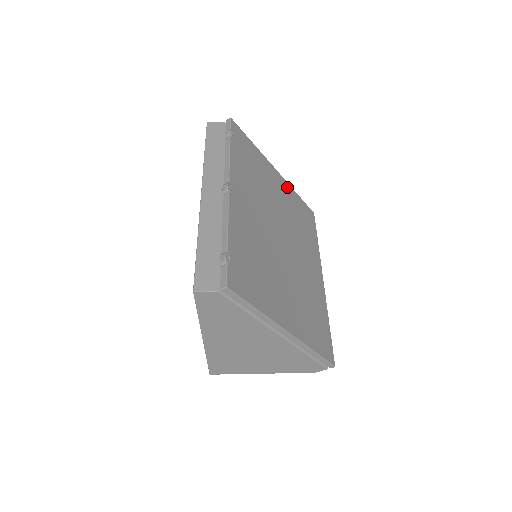
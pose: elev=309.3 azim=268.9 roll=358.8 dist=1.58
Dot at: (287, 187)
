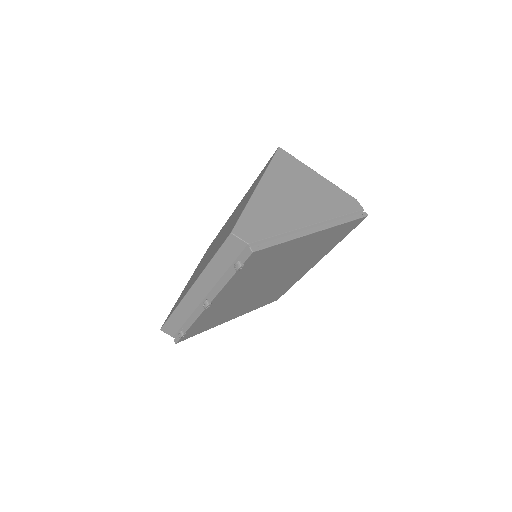
Dot at: (326, 232)
